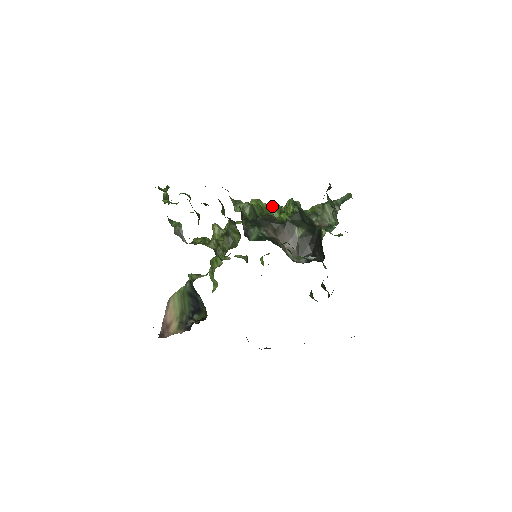
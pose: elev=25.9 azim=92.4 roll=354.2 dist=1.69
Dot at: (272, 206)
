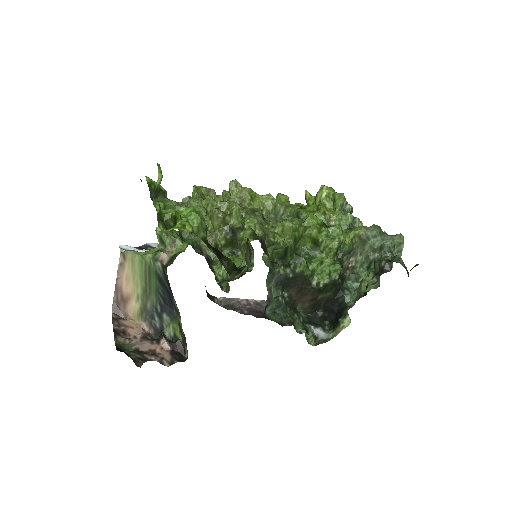
Dot at: (309, 229)
